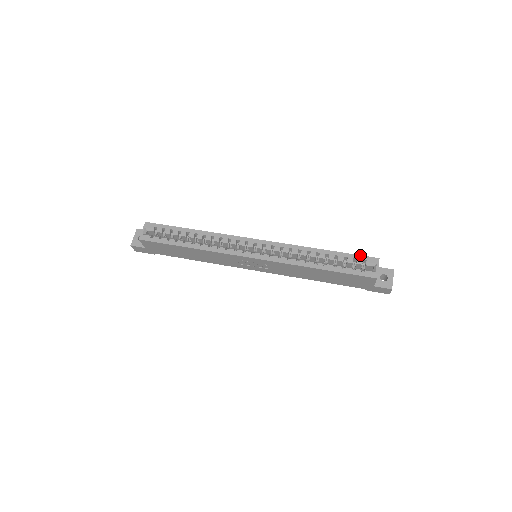
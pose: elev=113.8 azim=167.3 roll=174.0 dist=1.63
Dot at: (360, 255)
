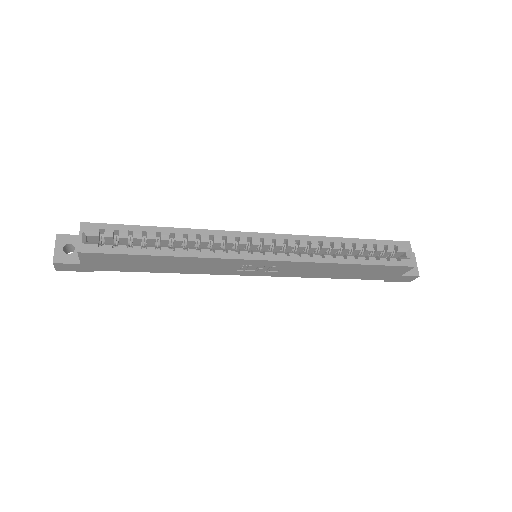
Dot at: (389, 240)
